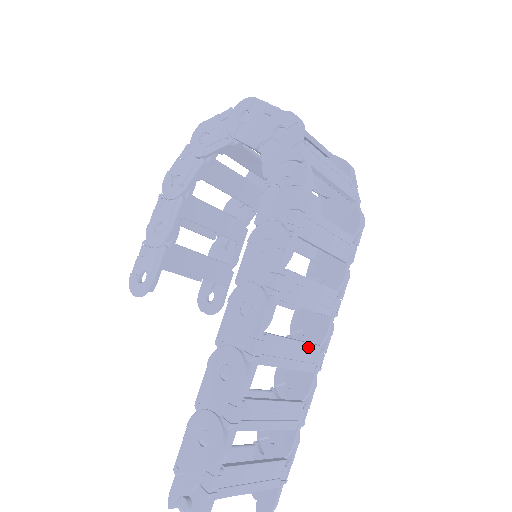
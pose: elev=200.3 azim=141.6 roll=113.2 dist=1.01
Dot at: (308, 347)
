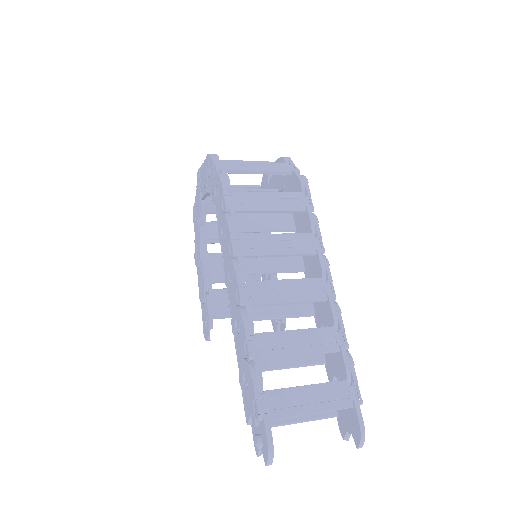
Dot at: (304, 282)
